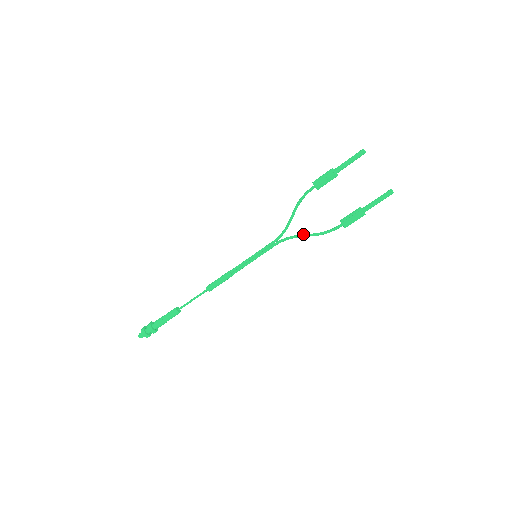
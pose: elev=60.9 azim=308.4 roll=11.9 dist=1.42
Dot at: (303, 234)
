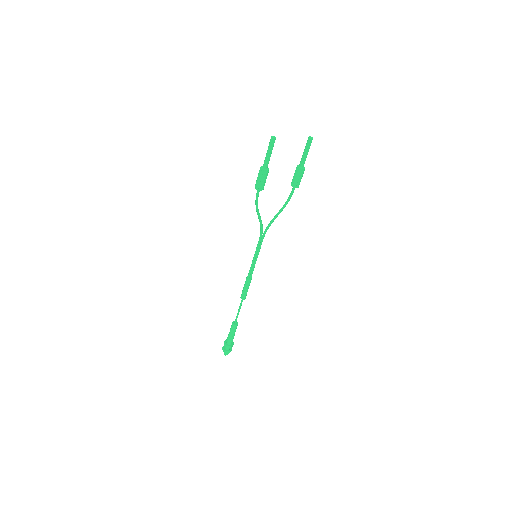
Dot at: (275, 217)
